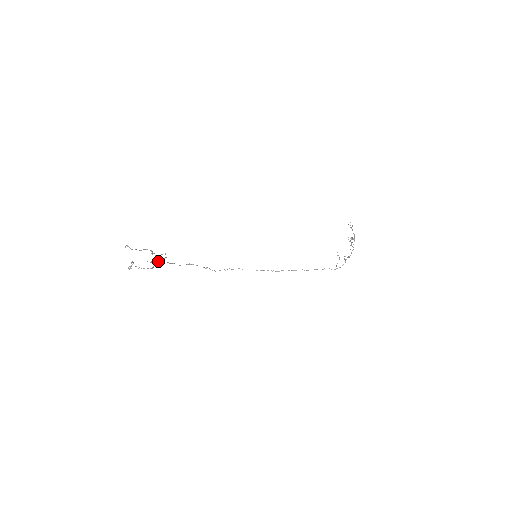
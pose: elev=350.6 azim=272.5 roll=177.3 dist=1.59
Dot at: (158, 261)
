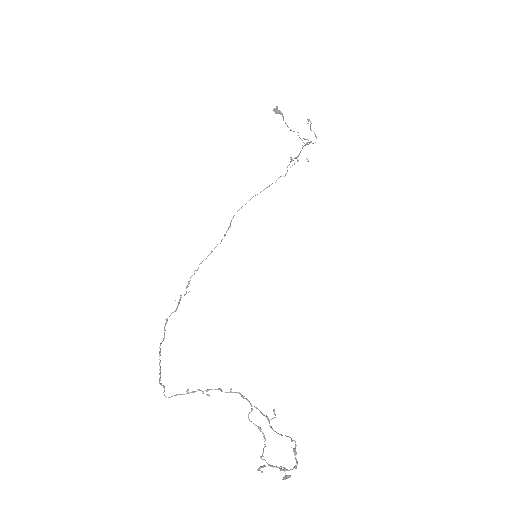
Dot at: occluded
